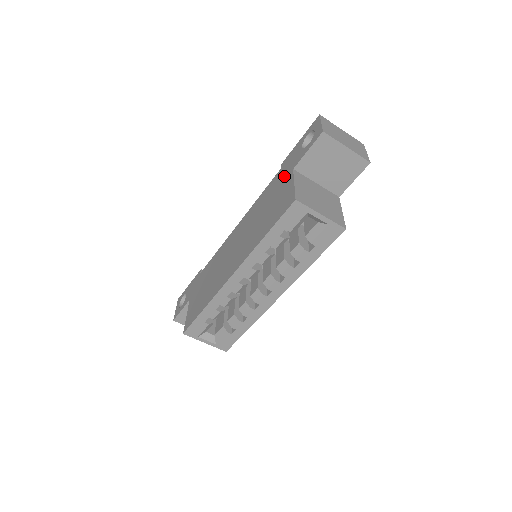
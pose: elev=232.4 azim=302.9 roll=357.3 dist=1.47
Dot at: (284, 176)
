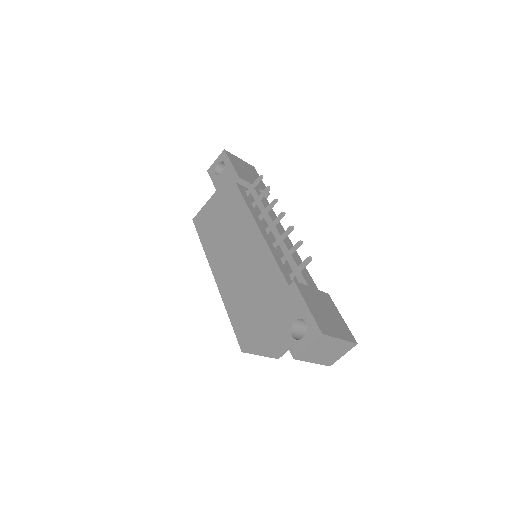
Dot at: (274, 305)
